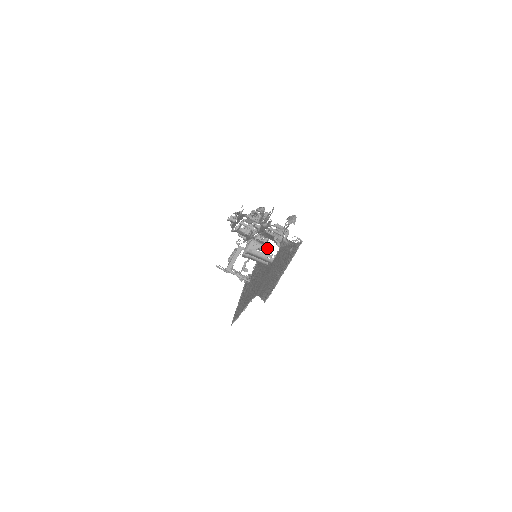
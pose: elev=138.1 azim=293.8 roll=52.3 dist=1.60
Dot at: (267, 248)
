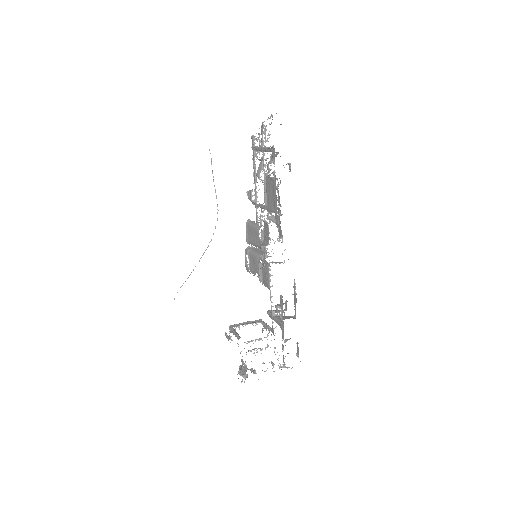
Dot at: (282, 303)
